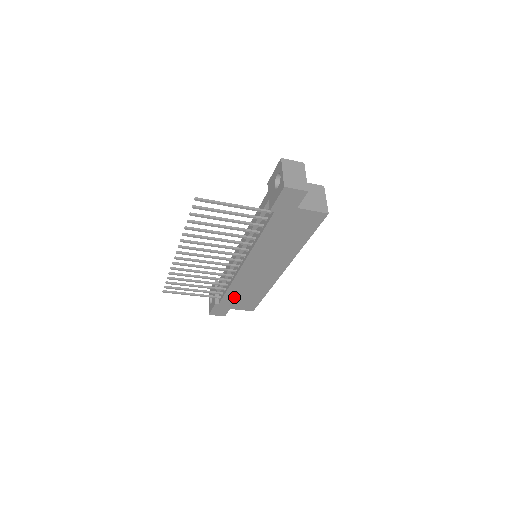
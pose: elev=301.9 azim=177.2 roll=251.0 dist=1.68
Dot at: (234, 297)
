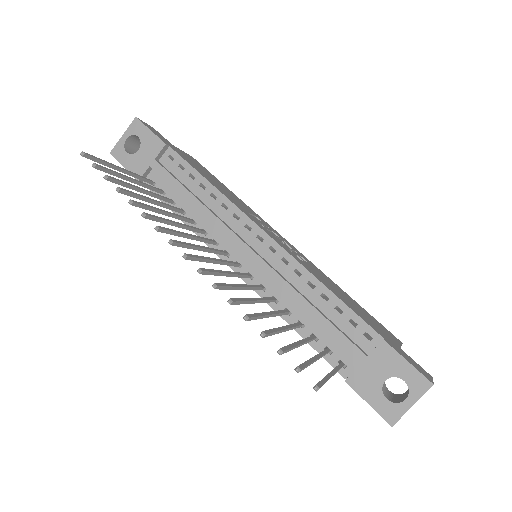
Dot at: occluded
